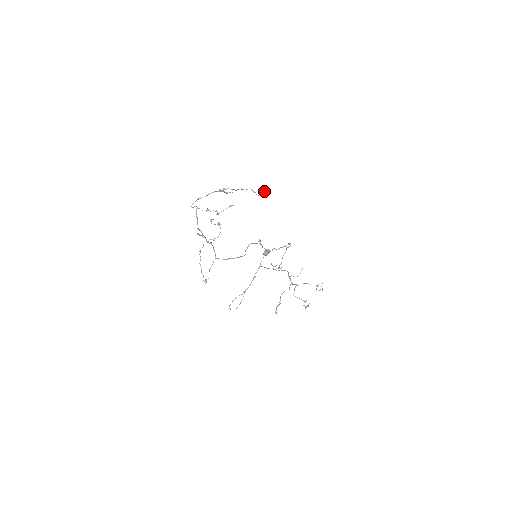
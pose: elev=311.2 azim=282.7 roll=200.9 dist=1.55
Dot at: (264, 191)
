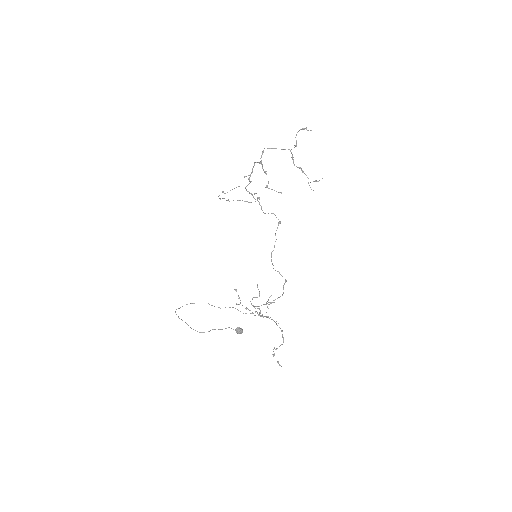
Dot at: (318, 181)
